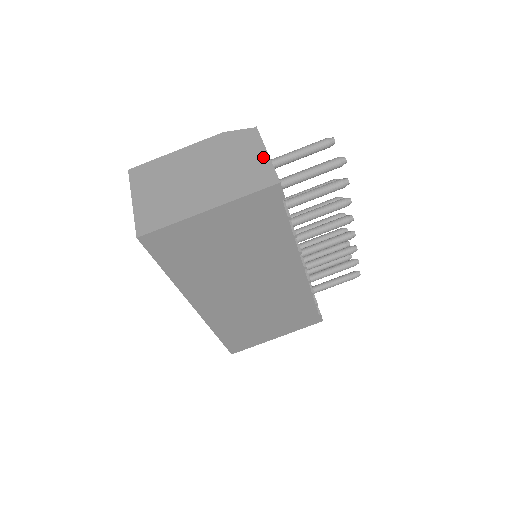
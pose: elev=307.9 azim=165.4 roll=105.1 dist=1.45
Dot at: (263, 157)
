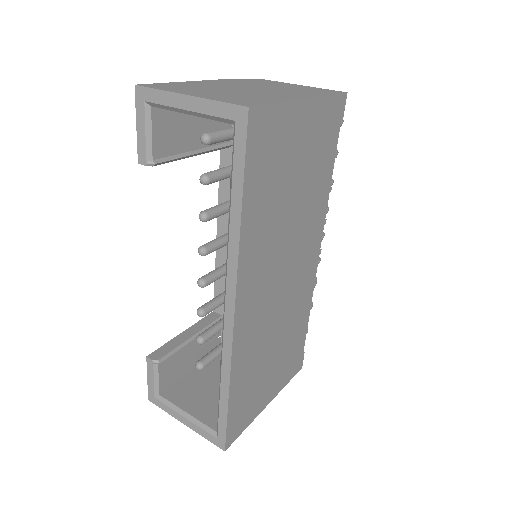
Dot at: (303, 86)
